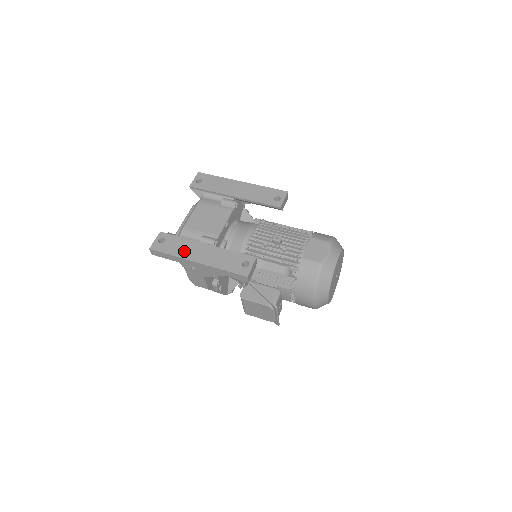
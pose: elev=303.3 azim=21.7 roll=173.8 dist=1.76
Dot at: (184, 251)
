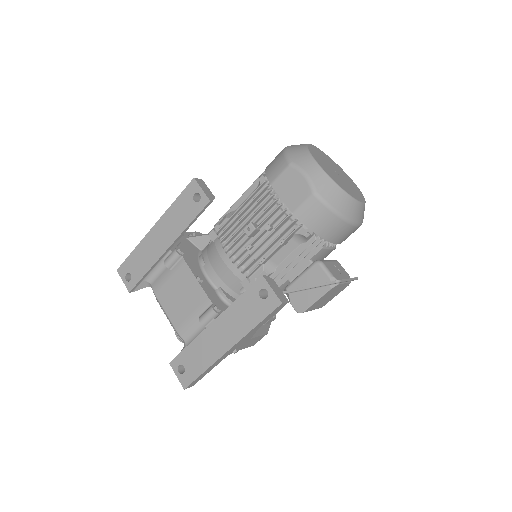
Dot at: (207, 354)
